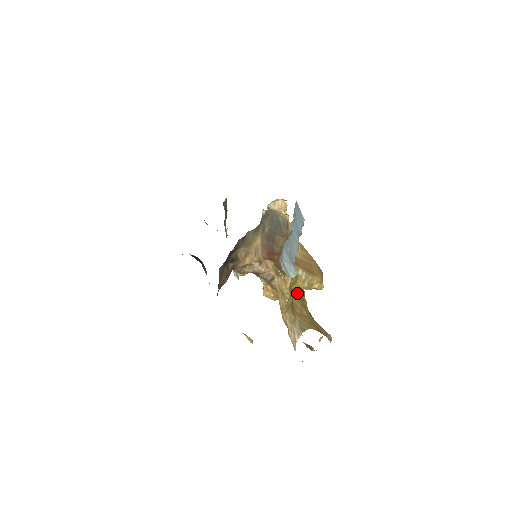
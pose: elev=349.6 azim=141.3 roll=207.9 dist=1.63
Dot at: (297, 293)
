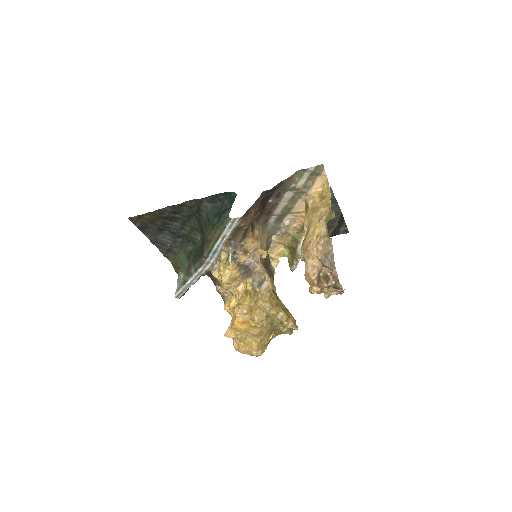
Dot at: occluded
